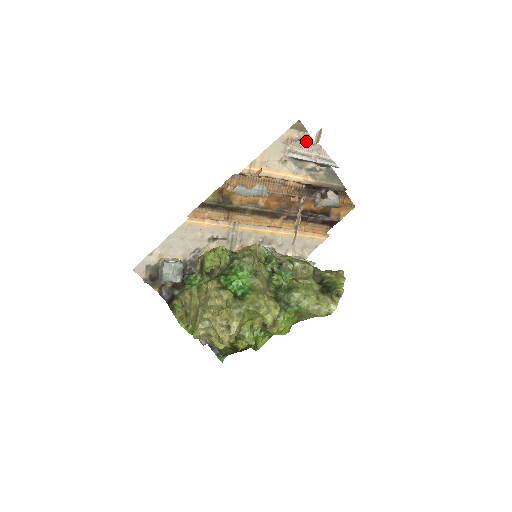
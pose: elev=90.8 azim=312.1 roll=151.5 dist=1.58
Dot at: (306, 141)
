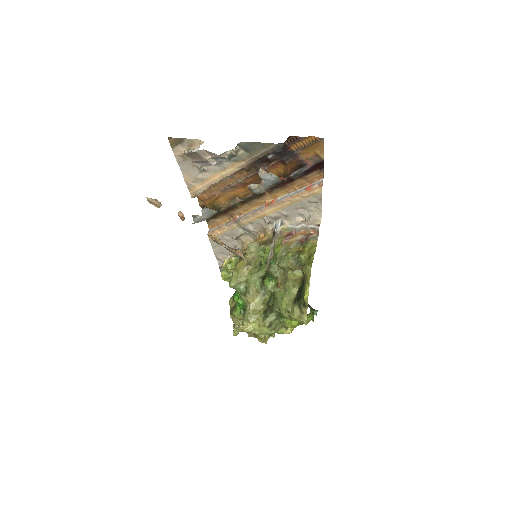
Dot at: (190, 152)
